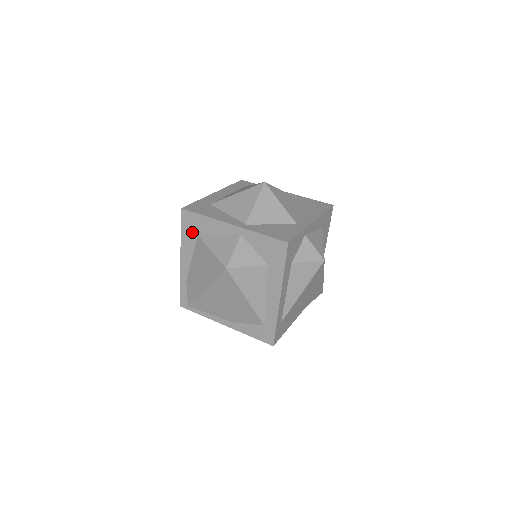
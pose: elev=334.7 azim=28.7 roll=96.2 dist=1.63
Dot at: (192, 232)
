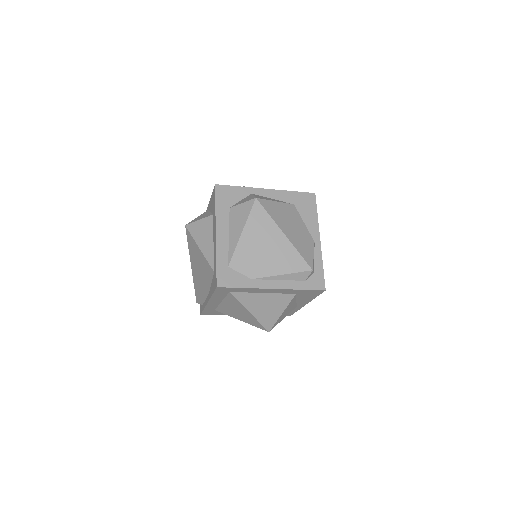
Dot at: occluded
